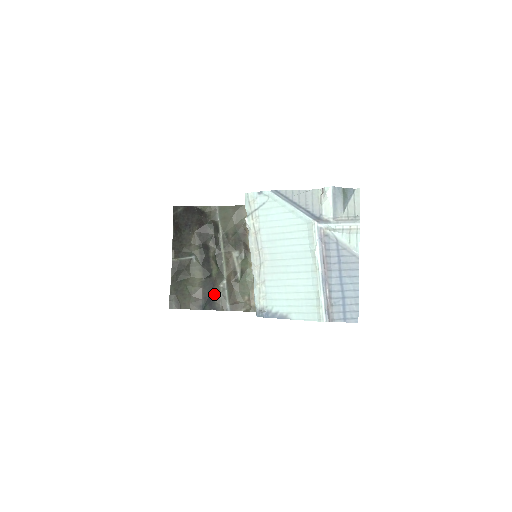
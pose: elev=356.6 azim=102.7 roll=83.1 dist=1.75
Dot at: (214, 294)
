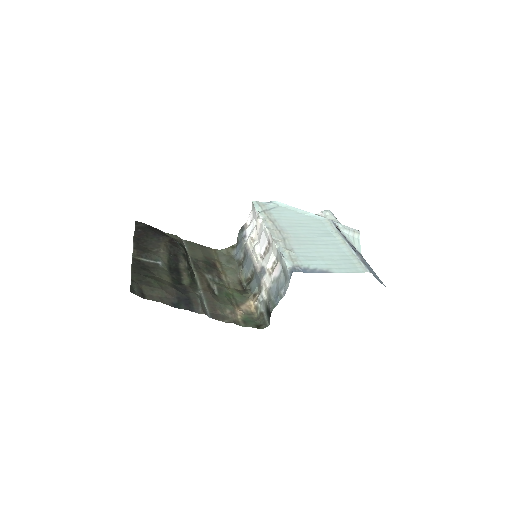
Dot at: (190, 297)
